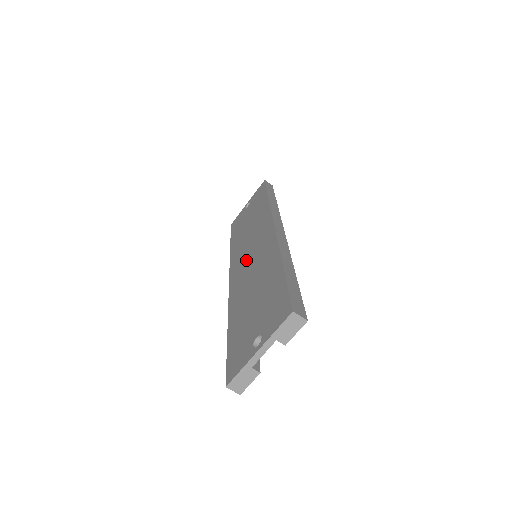
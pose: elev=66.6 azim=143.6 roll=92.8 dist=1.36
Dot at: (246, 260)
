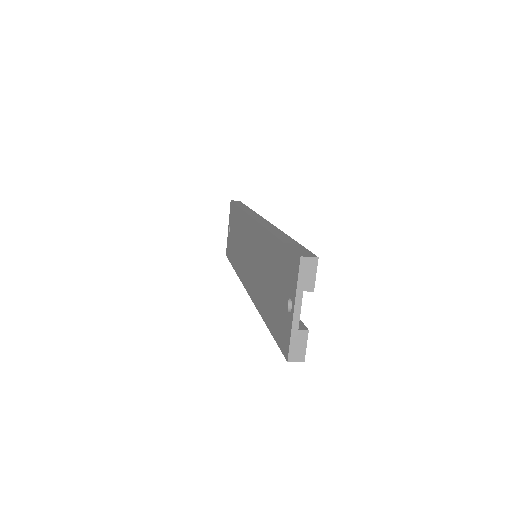
Dot at: (250, 264)
